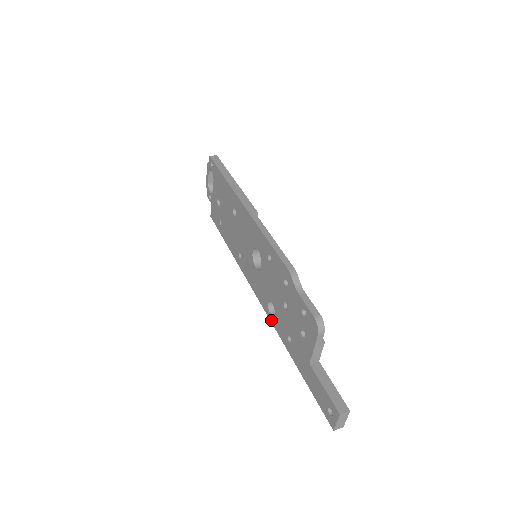
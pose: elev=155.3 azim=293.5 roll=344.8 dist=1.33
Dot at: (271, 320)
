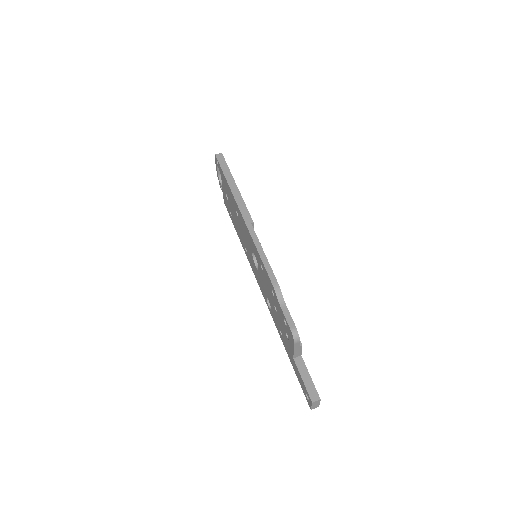
Dot at: (270, 311)
